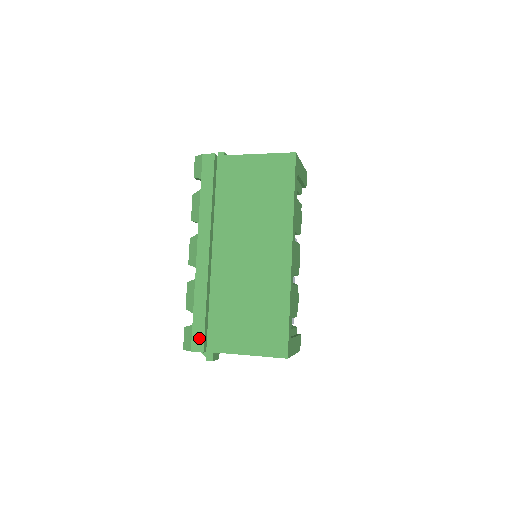
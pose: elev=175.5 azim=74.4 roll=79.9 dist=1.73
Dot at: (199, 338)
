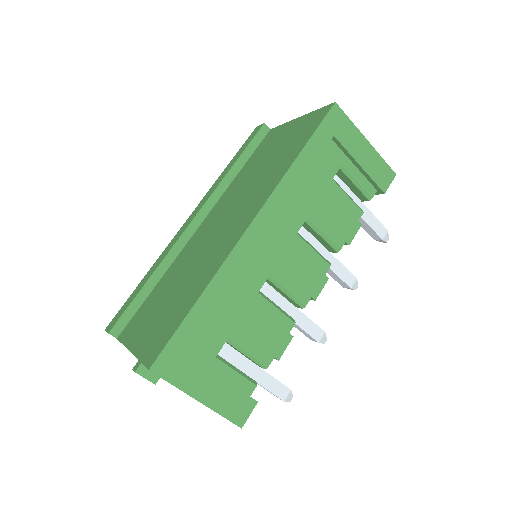
Dot at: (119, 315)
